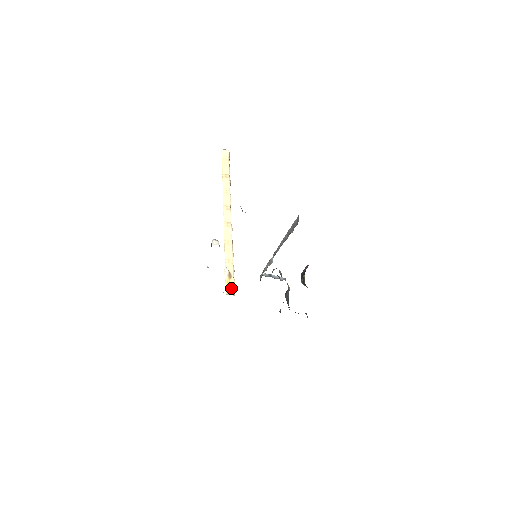
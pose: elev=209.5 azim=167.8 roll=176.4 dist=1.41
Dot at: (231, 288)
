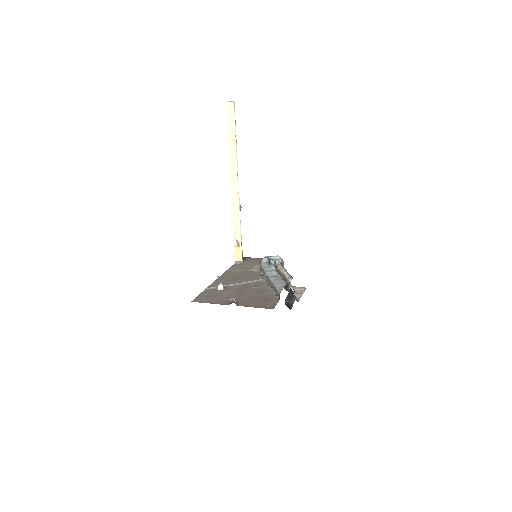
Dot at: (240, 255)
